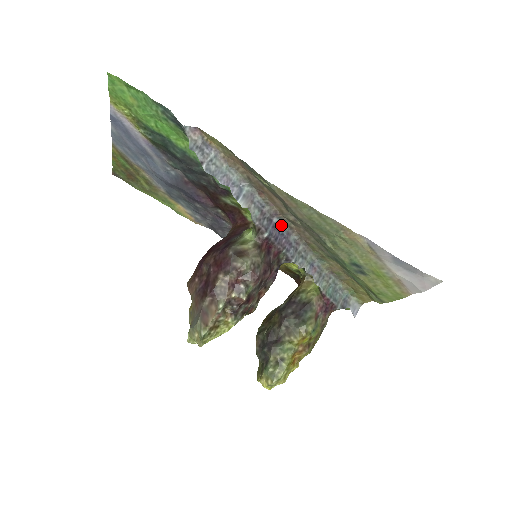
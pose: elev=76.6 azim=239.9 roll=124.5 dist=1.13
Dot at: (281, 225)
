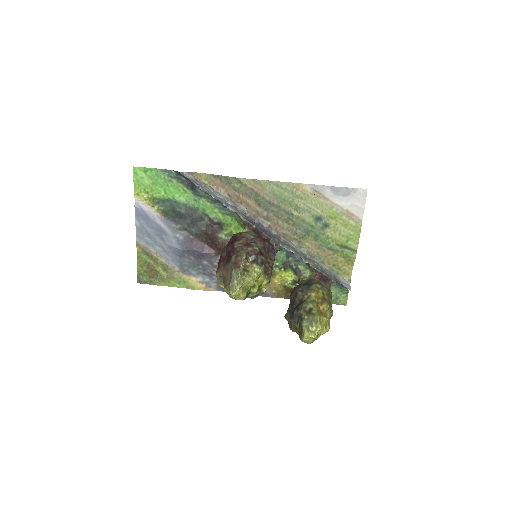
Dot at: (262, 226)
